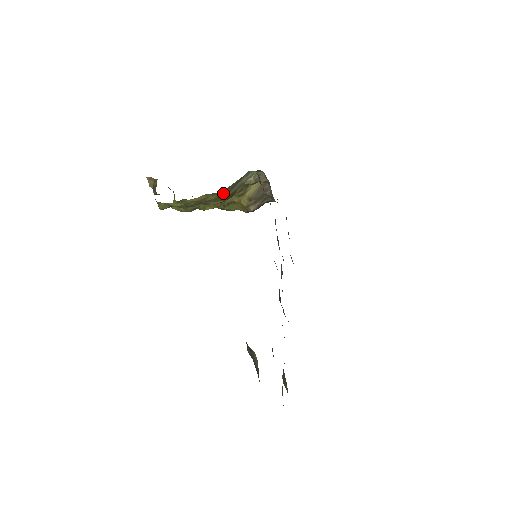
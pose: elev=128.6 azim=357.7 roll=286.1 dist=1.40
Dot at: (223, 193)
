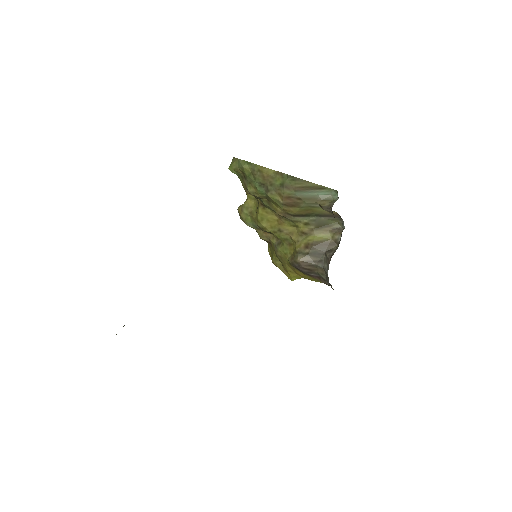
Dot at: (291, 184)
